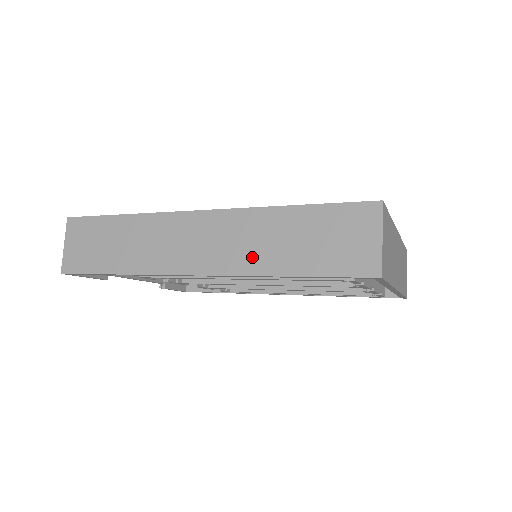
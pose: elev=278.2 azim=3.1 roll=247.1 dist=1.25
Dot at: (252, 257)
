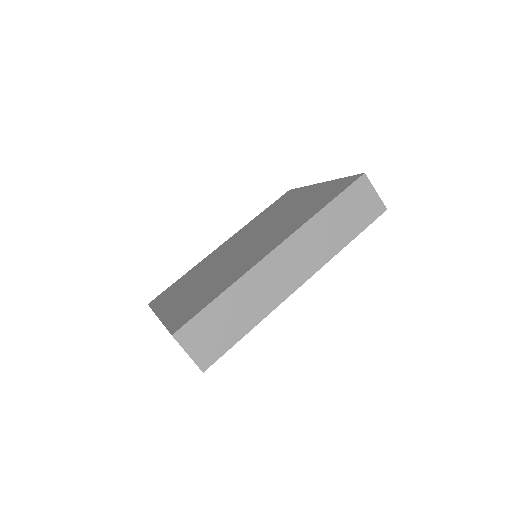
Dot at: (325, 249)
